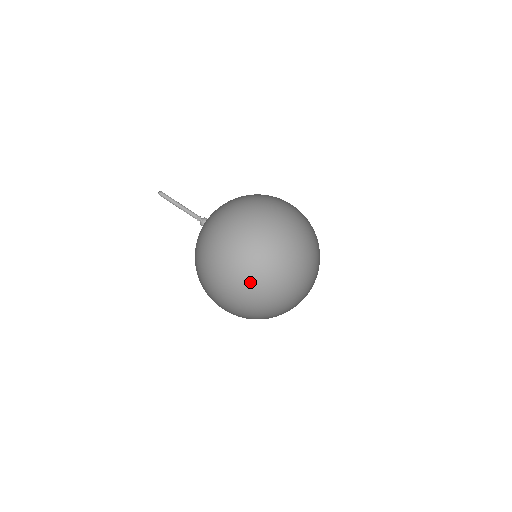
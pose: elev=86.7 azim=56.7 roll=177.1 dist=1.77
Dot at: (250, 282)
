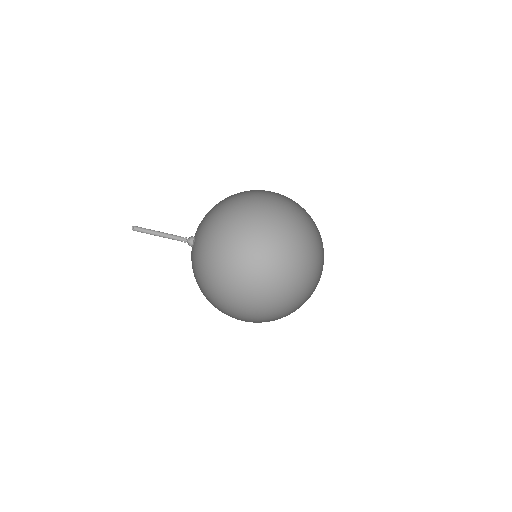
Dot at: (256, 237)
